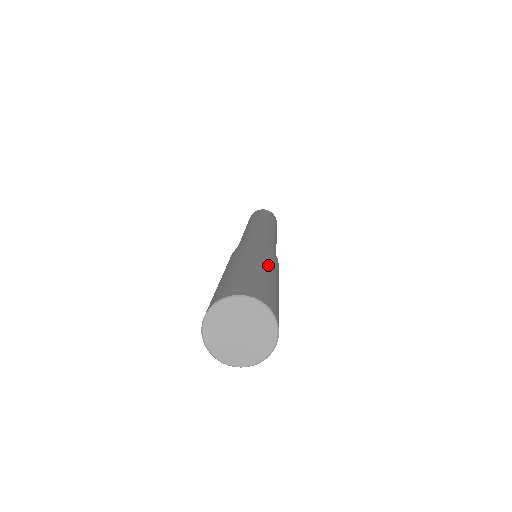
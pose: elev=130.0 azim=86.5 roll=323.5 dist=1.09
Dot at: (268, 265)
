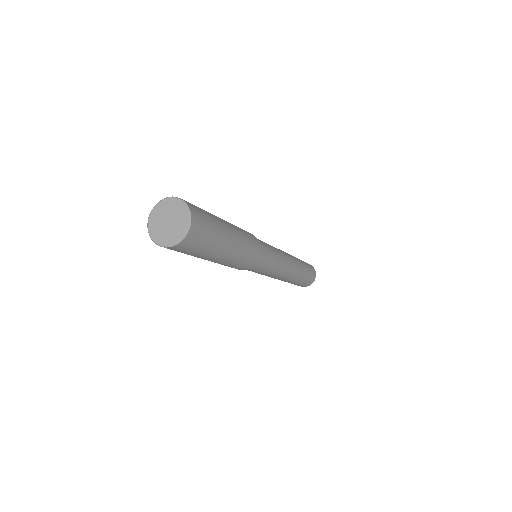
Dot at: (236, 237)
